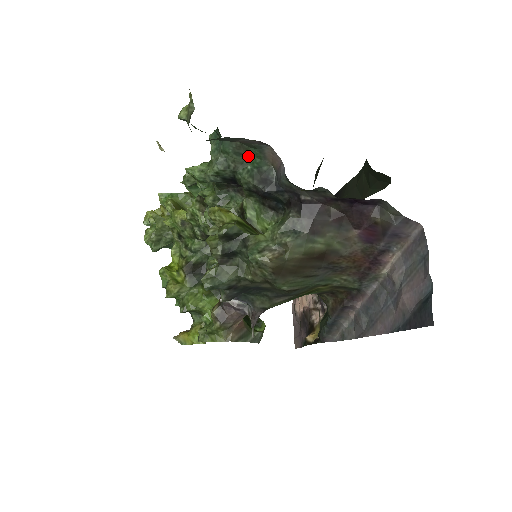
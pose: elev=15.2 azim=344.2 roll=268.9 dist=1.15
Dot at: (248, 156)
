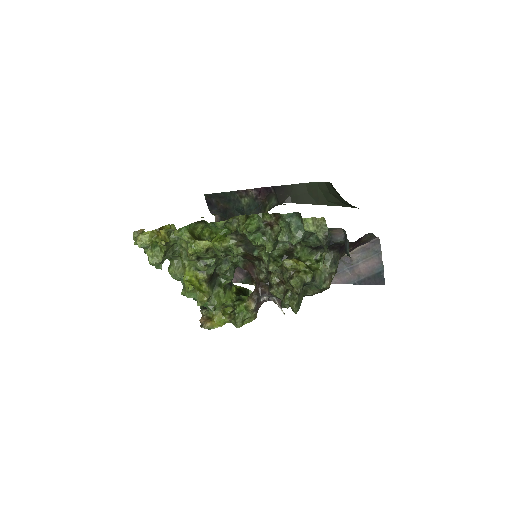
Dot at: occluded
